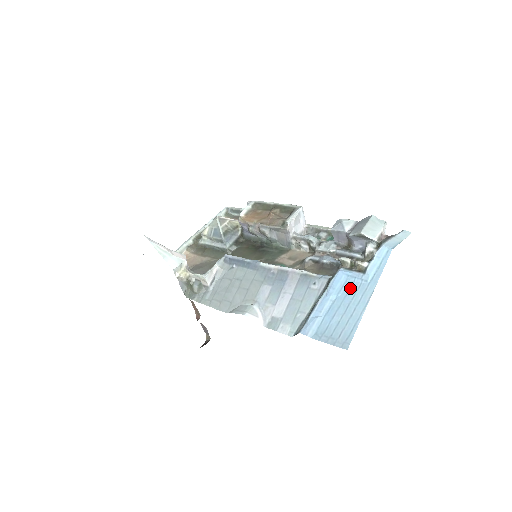
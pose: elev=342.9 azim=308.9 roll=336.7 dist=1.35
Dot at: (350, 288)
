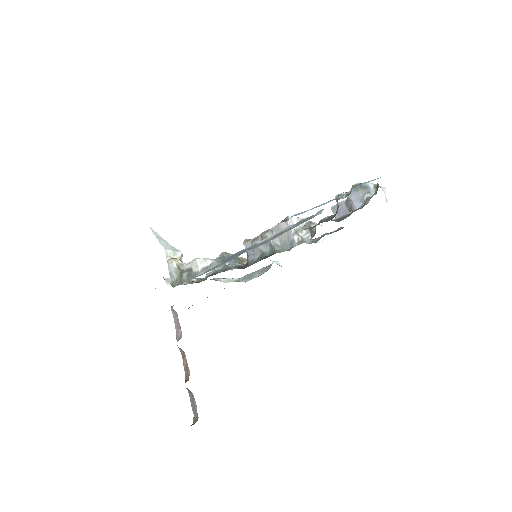
Dot at: occluded
